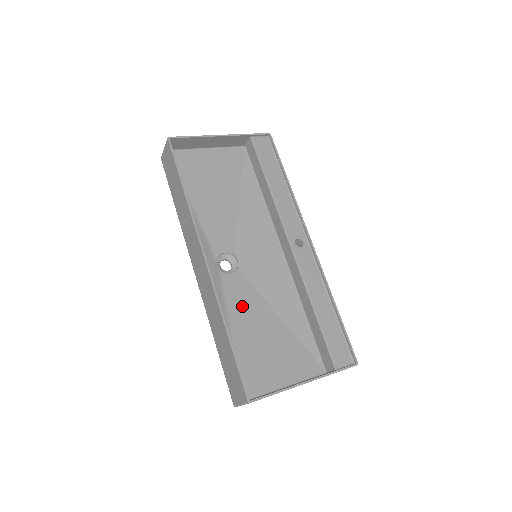
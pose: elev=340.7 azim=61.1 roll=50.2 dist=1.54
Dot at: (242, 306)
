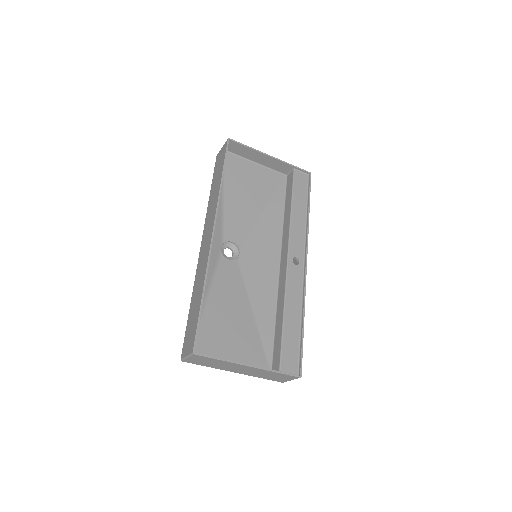
Dot at: (226, 287)
